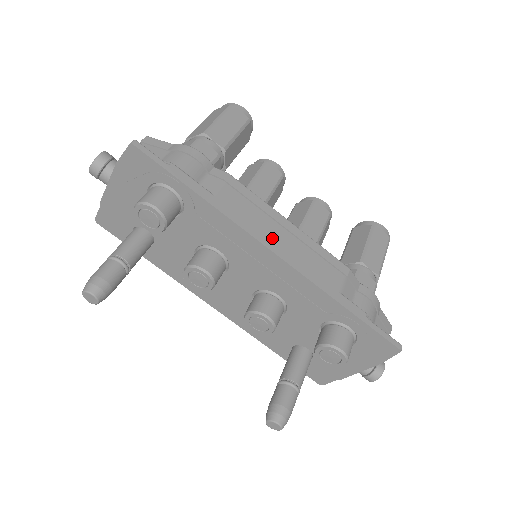
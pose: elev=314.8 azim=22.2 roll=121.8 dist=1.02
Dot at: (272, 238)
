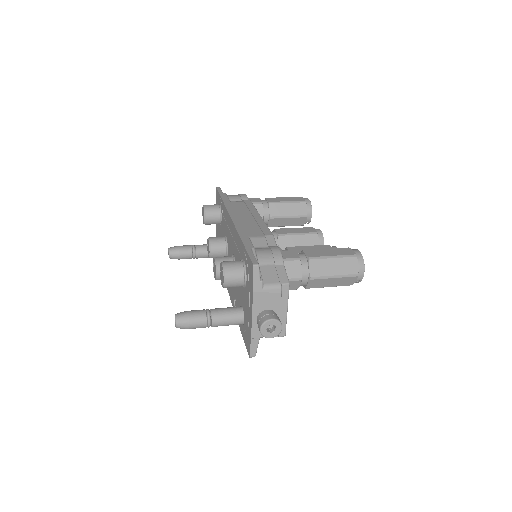
Dot at: (239, 216)
